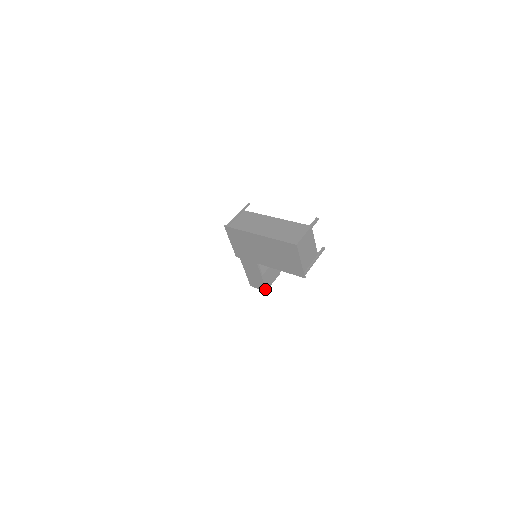
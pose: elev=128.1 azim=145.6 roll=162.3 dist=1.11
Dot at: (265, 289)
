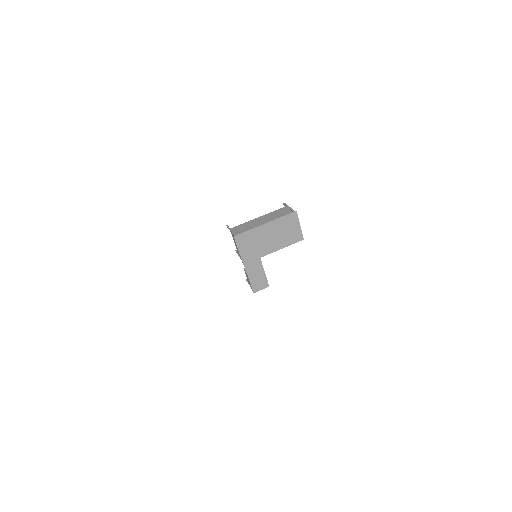
Dot at: (268, 285)
